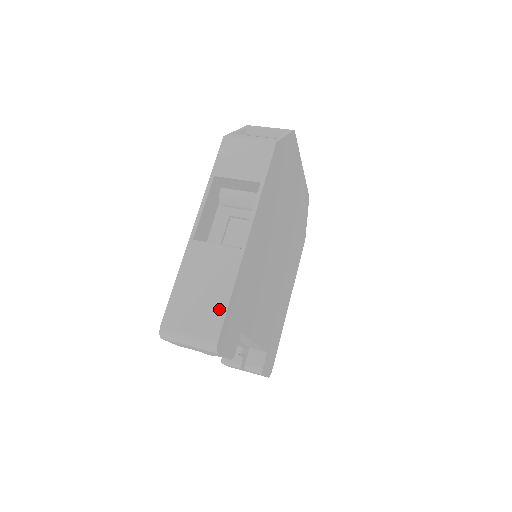
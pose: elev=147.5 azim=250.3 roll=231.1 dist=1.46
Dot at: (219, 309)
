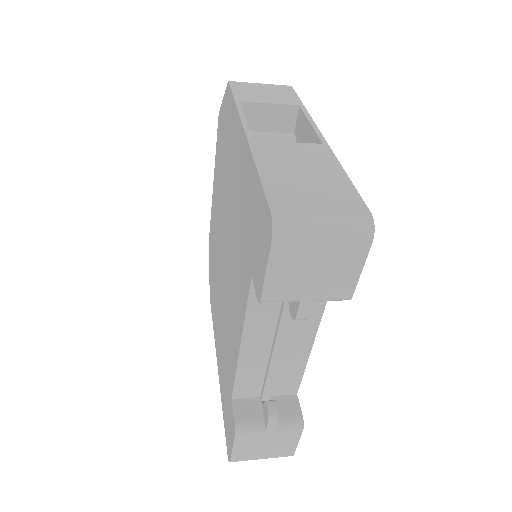
Dot at: (344, 188)
